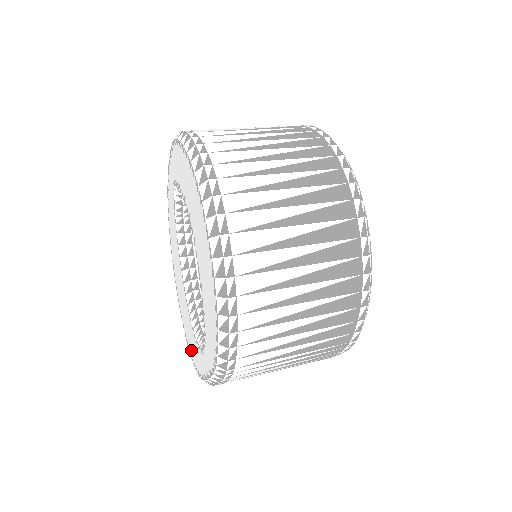
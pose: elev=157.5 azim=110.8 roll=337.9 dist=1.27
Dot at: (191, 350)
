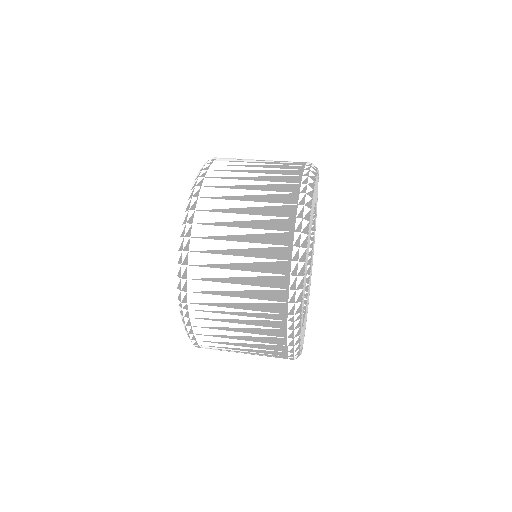
Dot at: occluded
